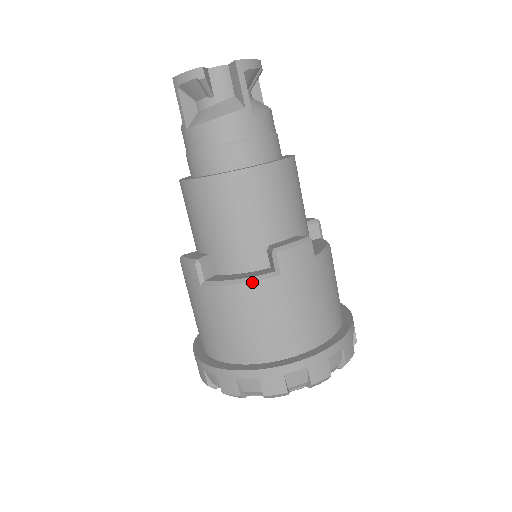
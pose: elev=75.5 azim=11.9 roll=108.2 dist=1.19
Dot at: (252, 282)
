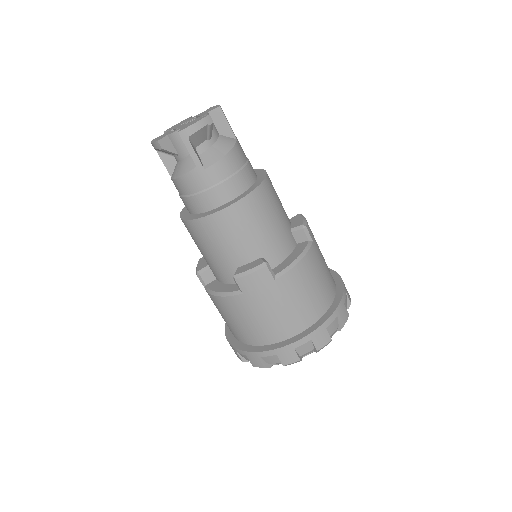
Dot at: (225, 297)
